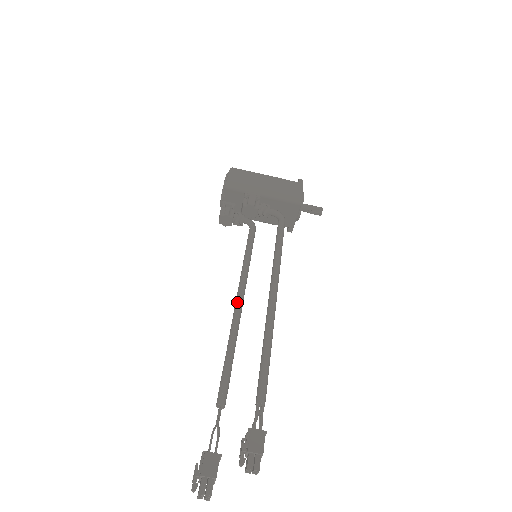
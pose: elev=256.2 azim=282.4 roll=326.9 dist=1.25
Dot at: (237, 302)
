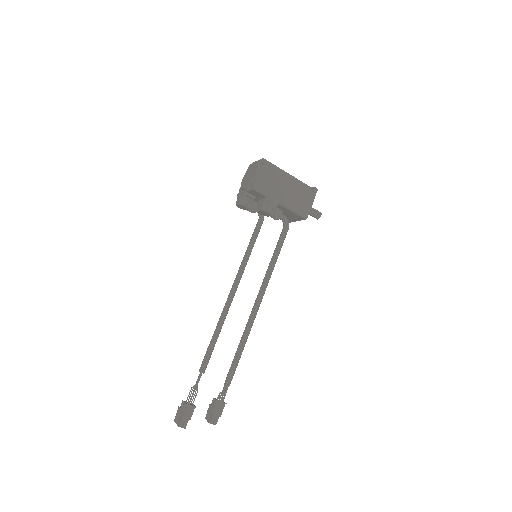
Dot at: (231, 295)
